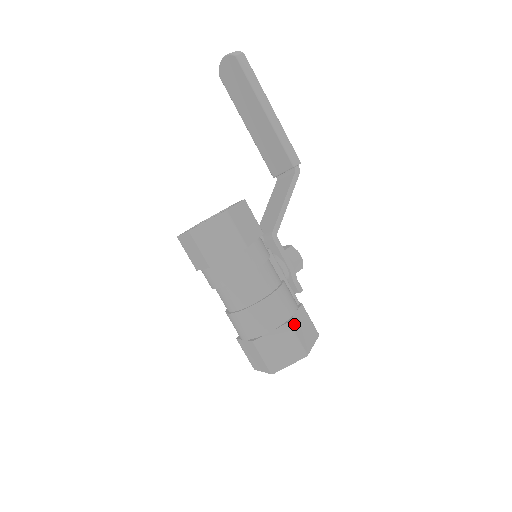
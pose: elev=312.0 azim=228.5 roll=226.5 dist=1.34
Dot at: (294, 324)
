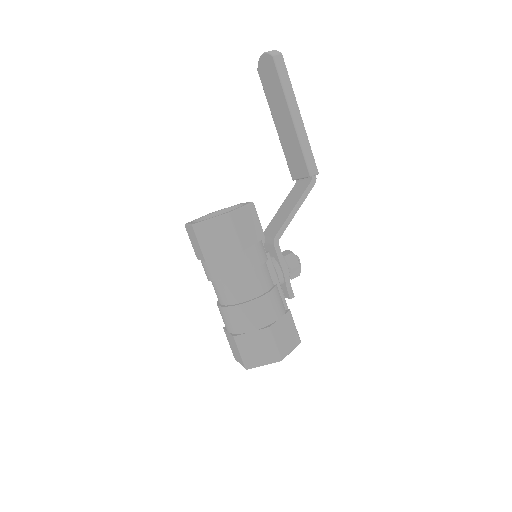
Dot at: (275, 329)
